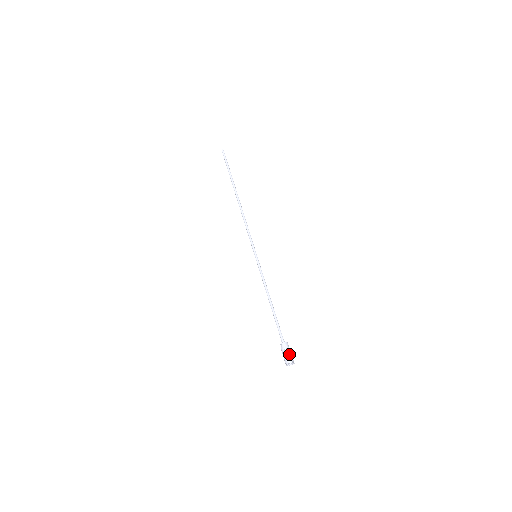
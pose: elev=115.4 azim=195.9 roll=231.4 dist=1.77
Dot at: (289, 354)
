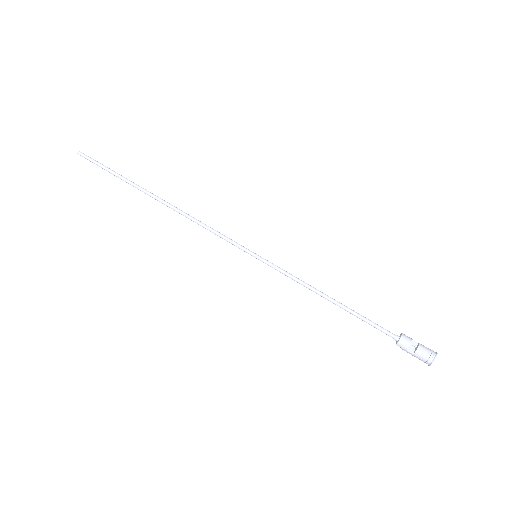
Dot at: (419, 352)
